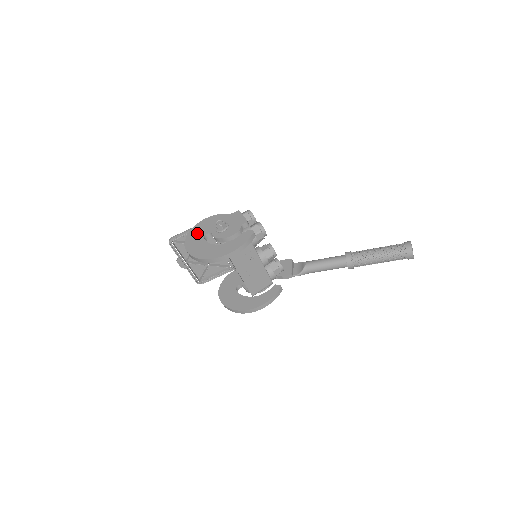
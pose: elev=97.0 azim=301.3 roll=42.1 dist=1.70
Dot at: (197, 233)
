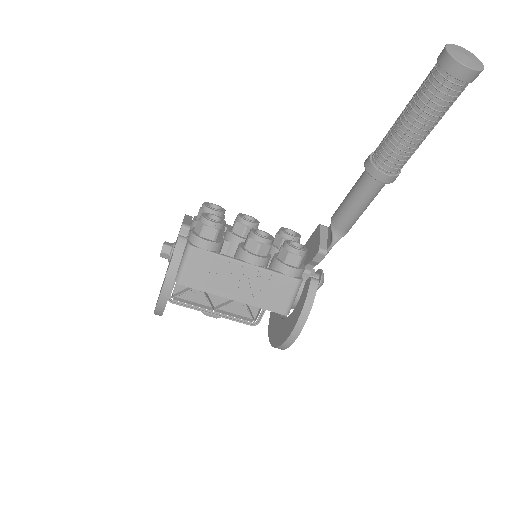
Dot at: occluded
